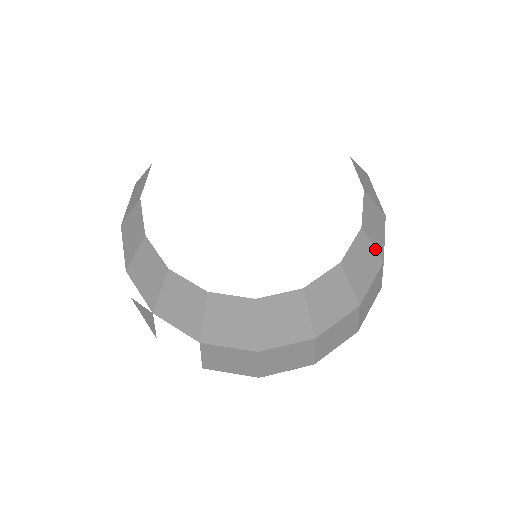
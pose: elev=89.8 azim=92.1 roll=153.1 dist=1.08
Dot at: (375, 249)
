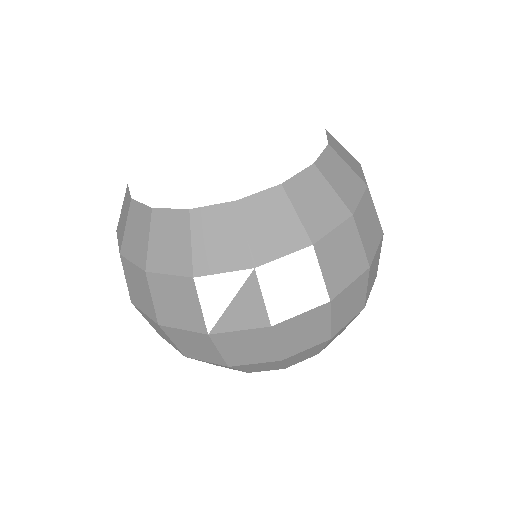
Dot at: occluded
